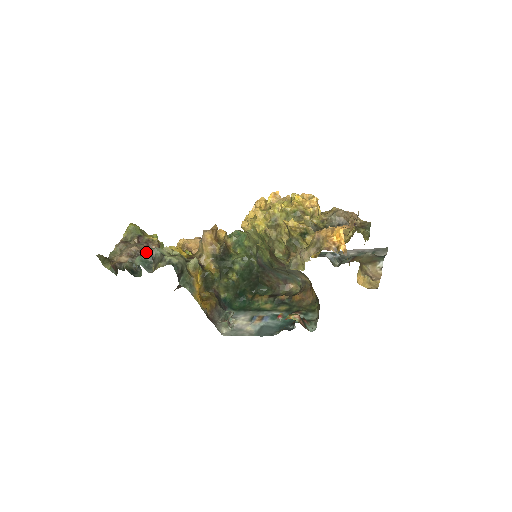
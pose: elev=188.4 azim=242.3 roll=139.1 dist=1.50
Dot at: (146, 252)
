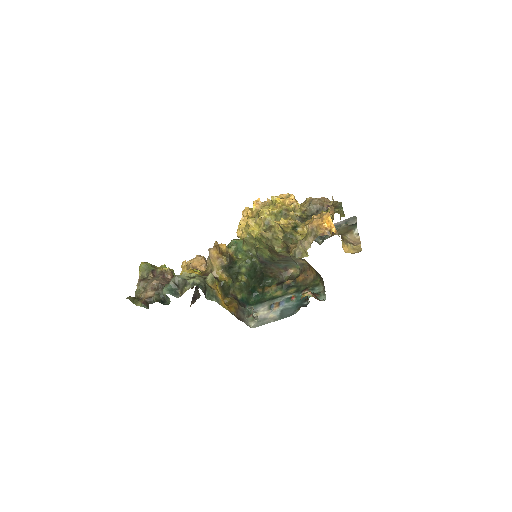
Dot at: (166, 282)
